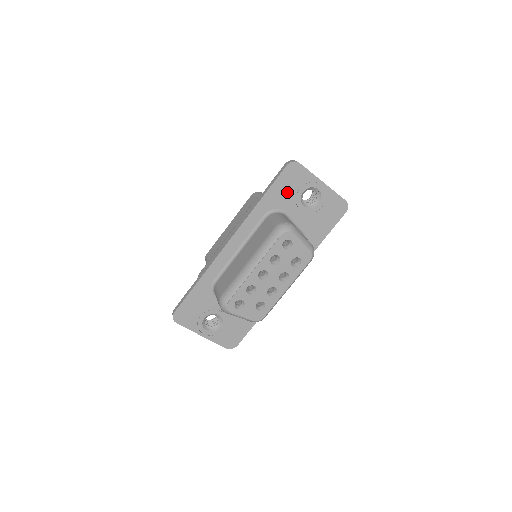
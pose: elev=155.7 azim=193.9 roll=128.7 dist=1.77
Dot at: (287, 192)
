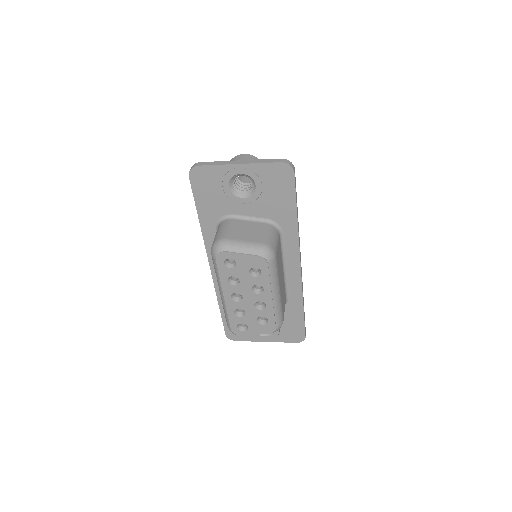
Dot at: (214, 197)
